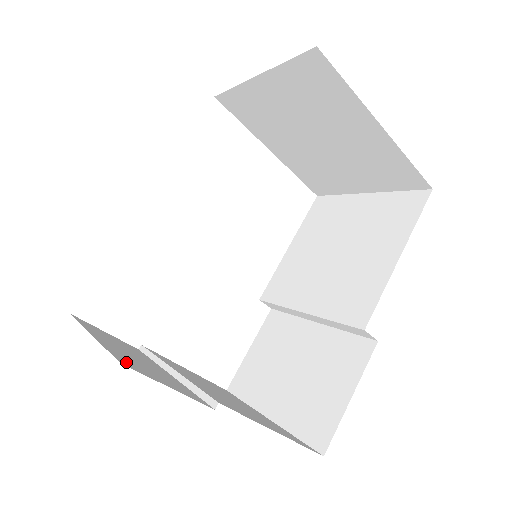
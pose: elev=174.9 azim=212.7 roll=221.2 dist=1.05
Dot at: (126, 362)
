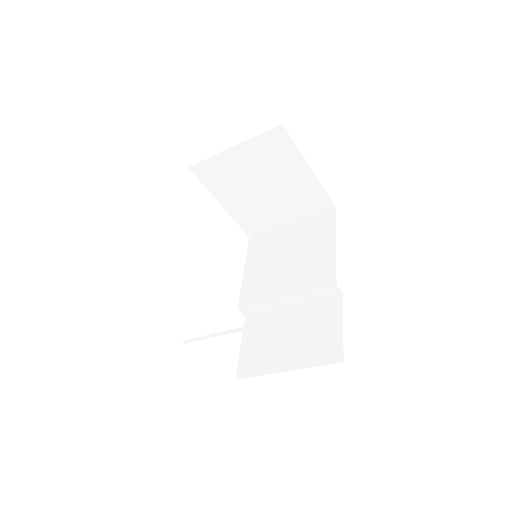
Dot at: occluded
